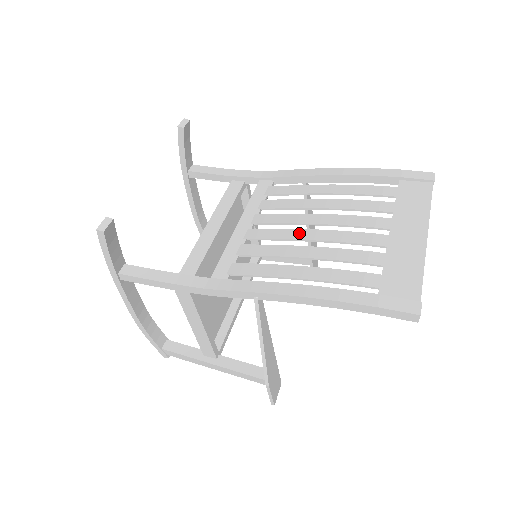
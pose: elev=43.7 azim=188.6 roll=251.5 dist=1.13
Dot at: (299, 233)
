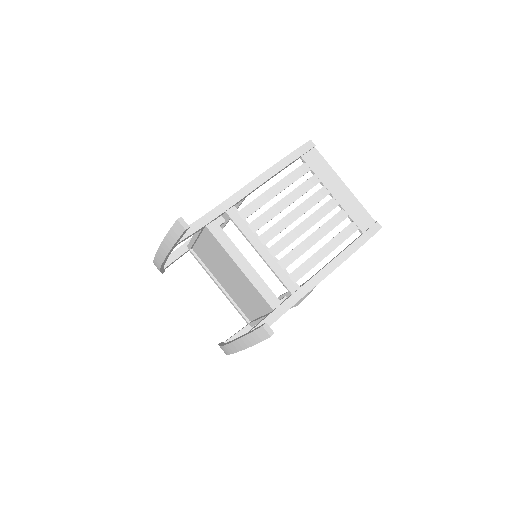
Dot at: (298, 230)
